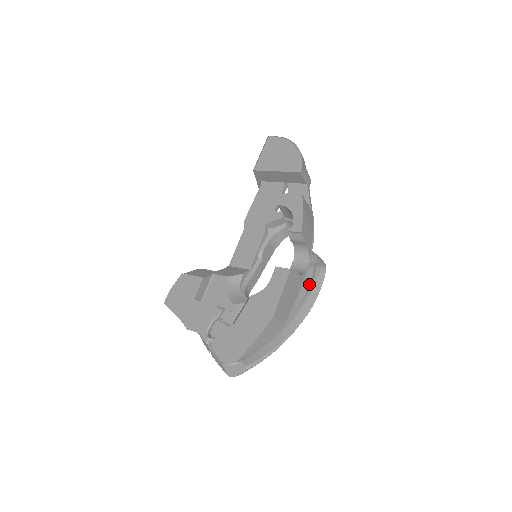
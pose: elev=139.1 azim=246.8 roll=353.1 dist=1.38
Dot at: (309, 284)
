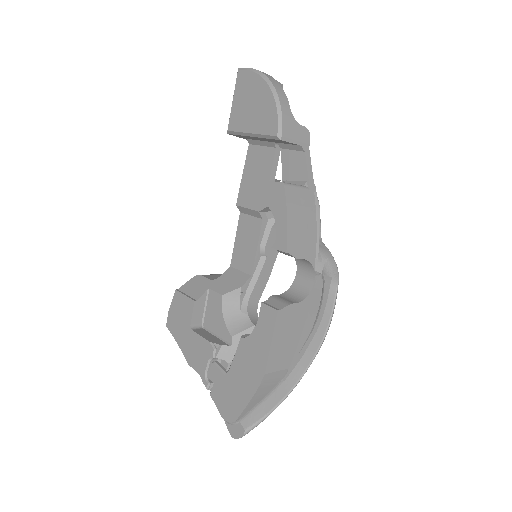
Dot at: (316, 310)
